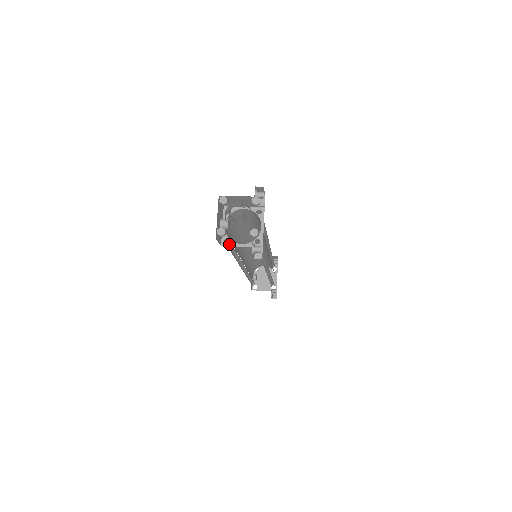
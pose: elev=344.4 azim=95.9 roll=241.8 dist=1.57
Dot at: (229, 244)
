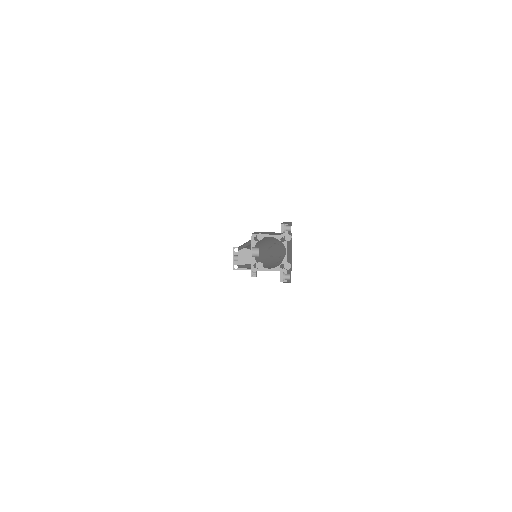
Dot at: (258, 269)
